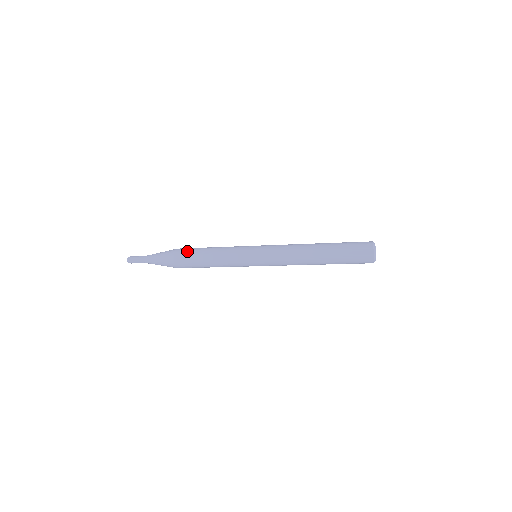
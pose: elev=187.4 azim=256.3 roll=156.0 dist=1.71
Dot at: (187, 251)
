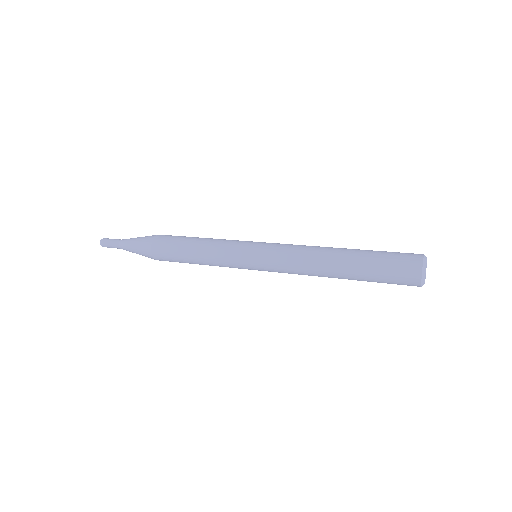
Dot at: (172, 236)
